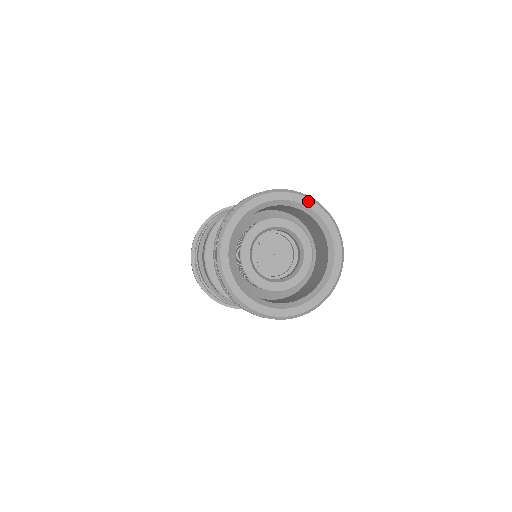
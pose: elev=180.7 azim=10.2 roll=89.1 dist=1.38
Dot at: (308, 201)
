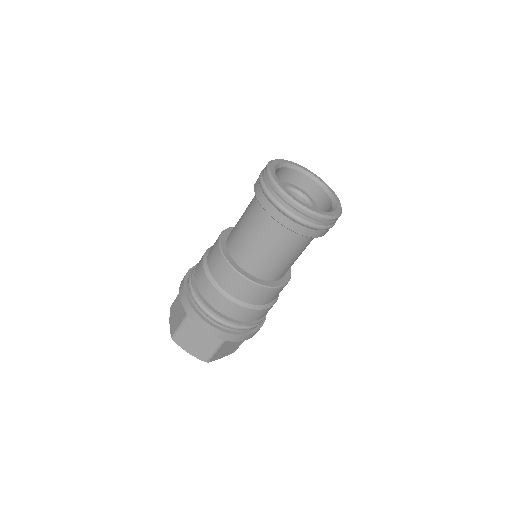
Dot at: (294, 163)
